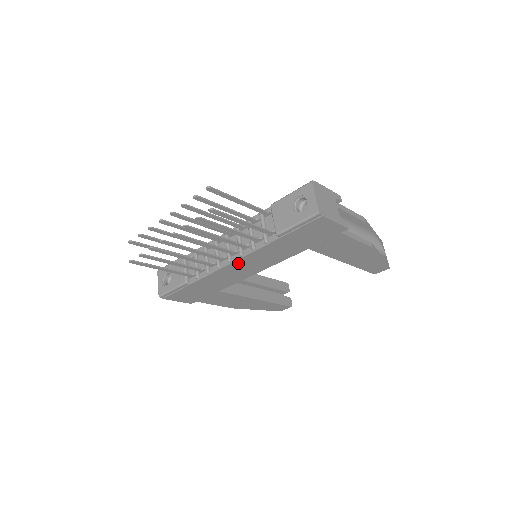
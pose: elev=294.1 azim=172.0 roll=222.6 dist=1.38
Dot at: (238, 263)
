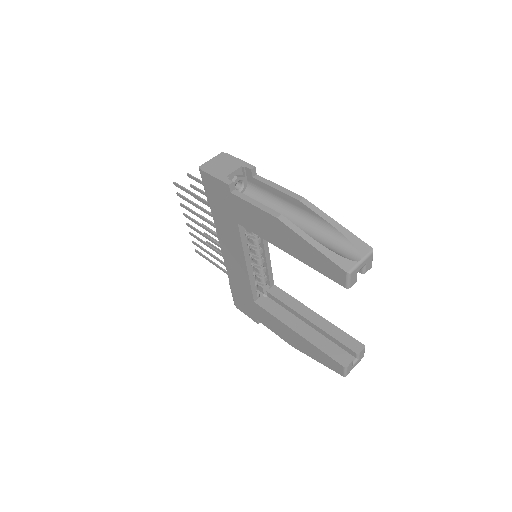
Dot at: (224, 249)
